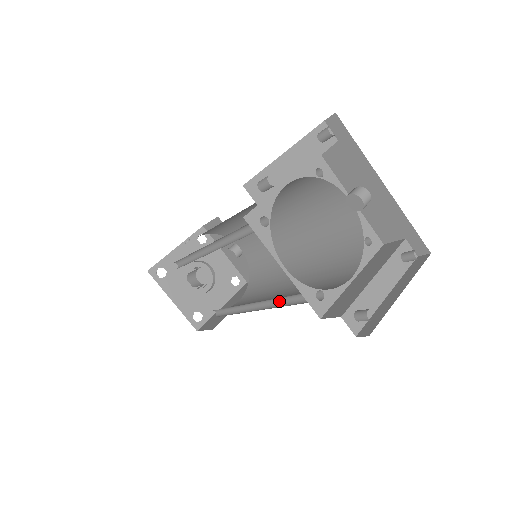
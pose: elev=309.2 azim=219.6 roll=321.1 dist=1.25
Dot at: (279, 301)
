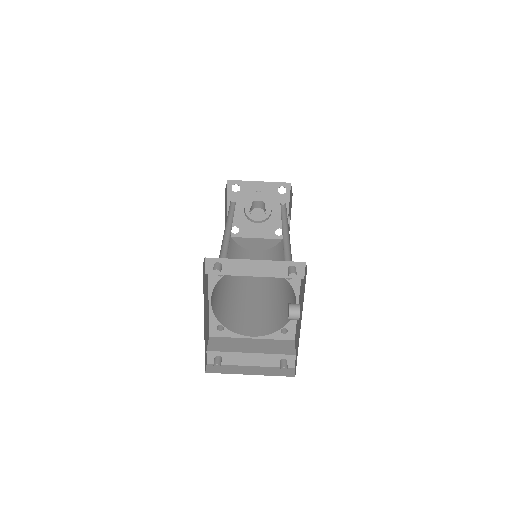
Dot at: (228, 296)
